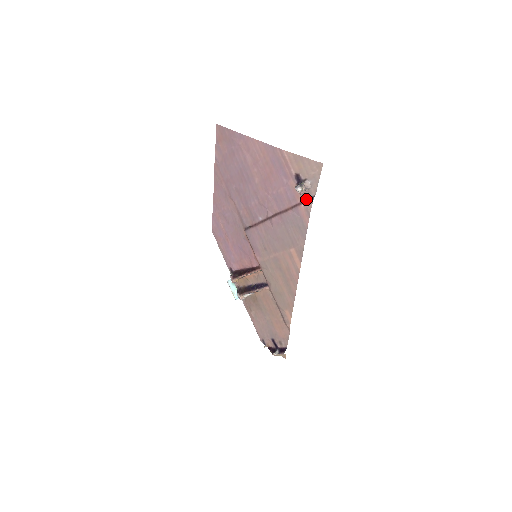
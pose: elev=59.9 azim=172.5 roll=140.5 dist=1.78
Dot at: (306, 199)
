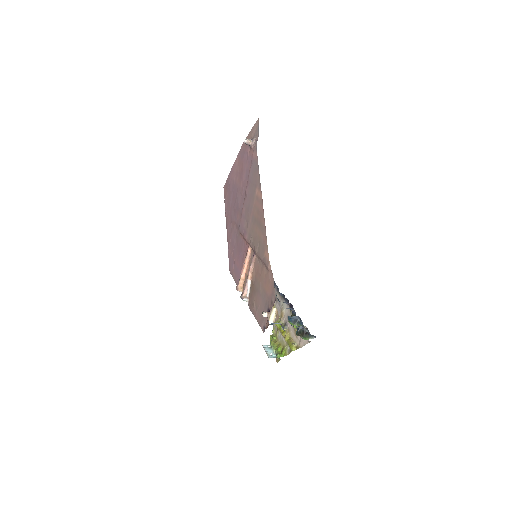
Dot at: occluded
